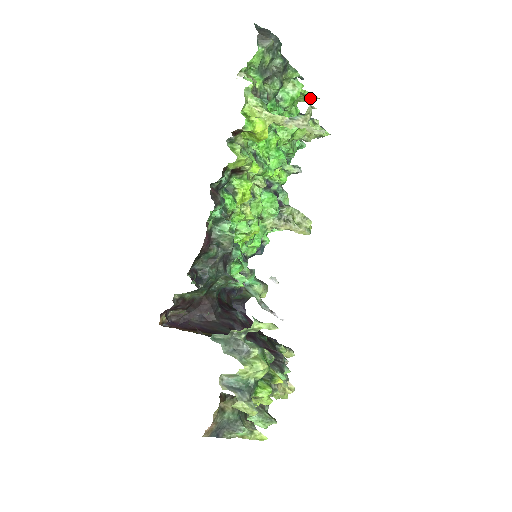
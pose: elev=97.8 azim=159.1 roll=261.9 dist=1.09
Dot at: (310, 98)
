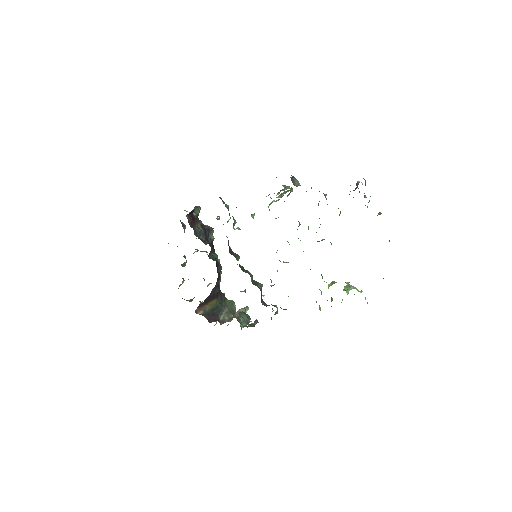
Dot at: occluded
